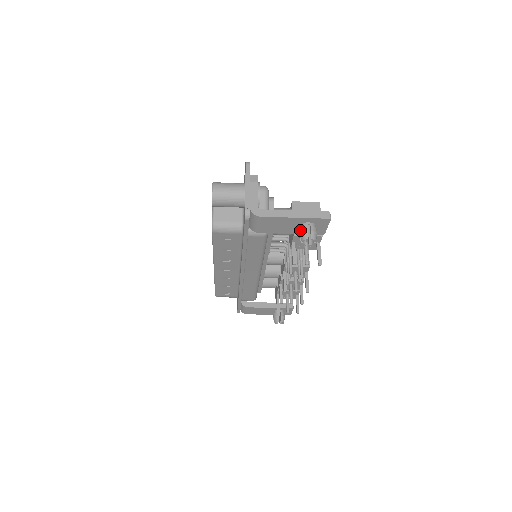
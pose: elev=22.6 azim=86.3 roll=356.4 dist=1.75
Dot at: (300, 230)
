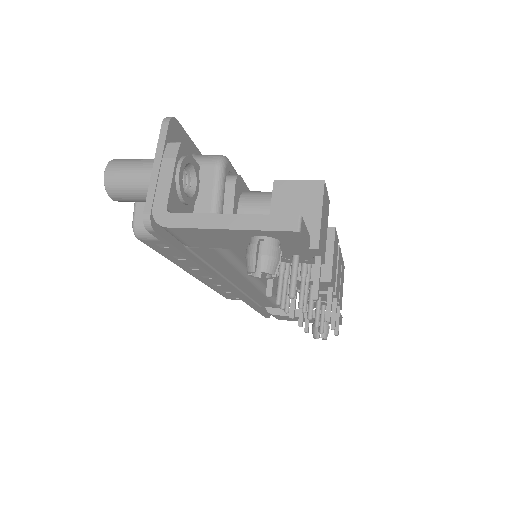
Dot at: (246, 251)
